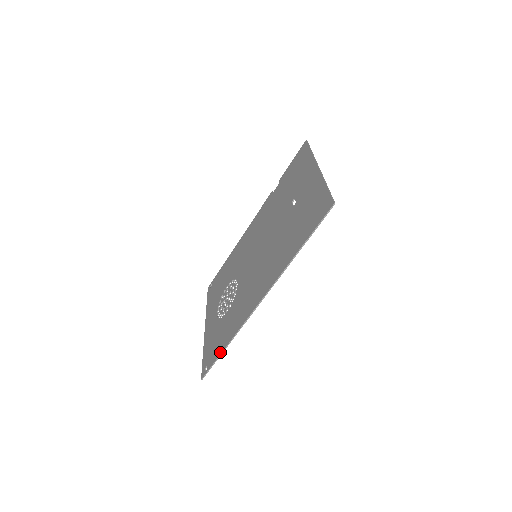
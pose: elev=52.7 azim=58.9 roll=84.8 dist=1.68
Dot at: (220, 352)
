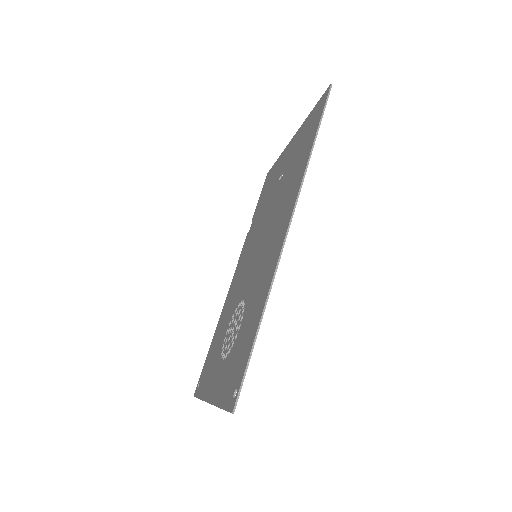
Dot at: (252, 340)
